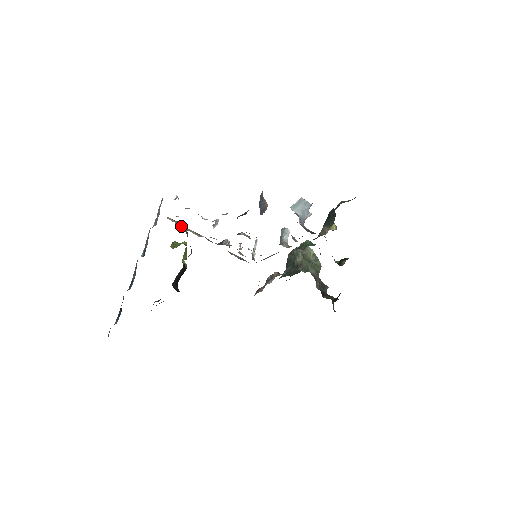
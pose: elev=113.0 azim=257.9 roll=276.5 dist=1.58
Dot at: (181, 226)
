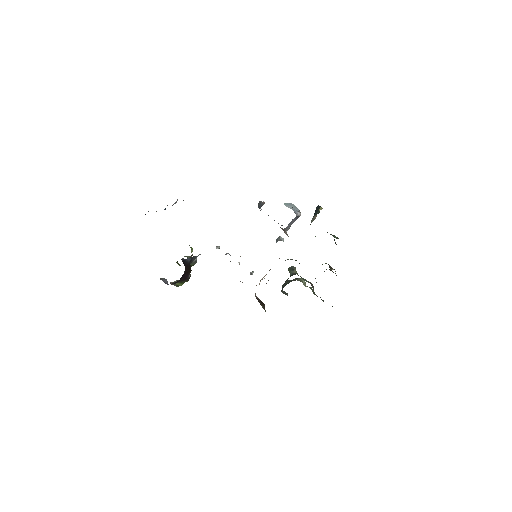
Dot at: occluded
